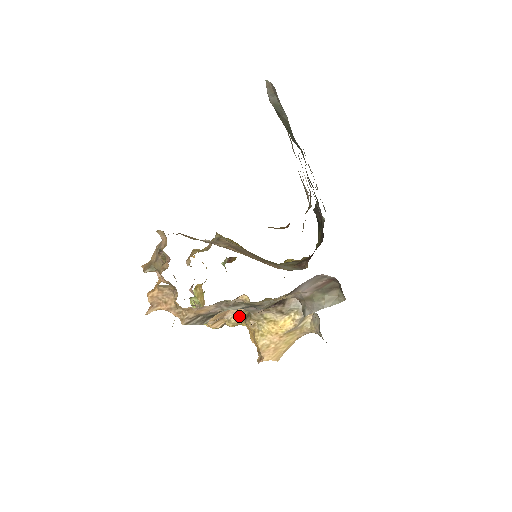
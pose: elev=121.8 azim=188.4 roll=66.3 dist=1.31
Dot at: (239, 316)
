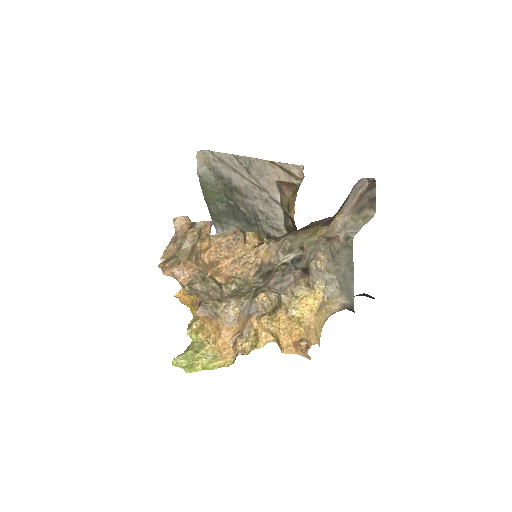
Dot at: (255, 331)
